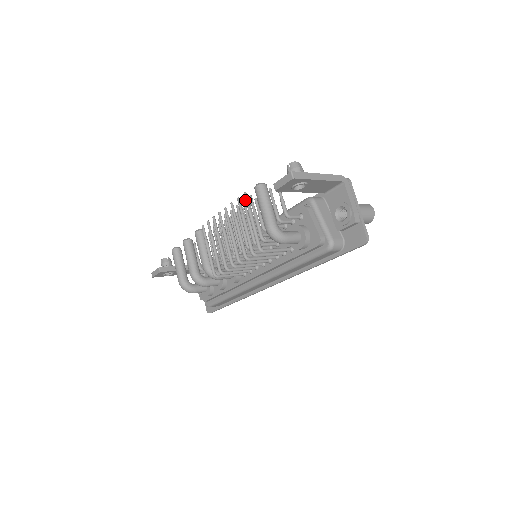
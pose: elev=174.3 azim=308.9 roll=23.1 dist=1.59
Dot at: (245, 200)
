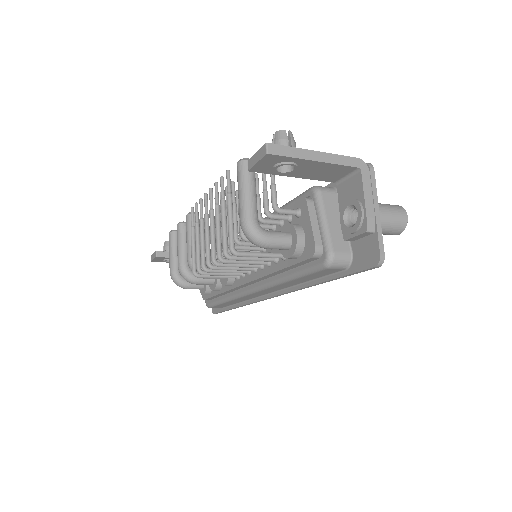
Dot at: occluded
